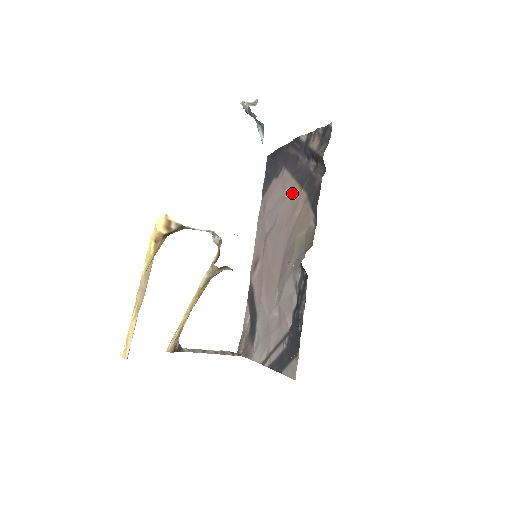
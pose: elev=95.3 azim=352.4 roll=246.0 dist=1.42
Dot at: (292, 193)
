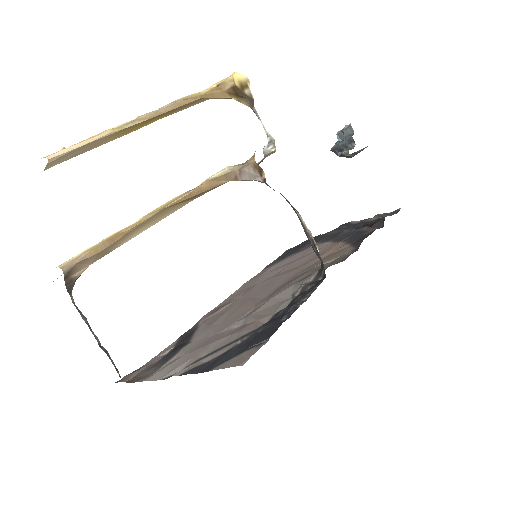
Dot at: (320, 250)
